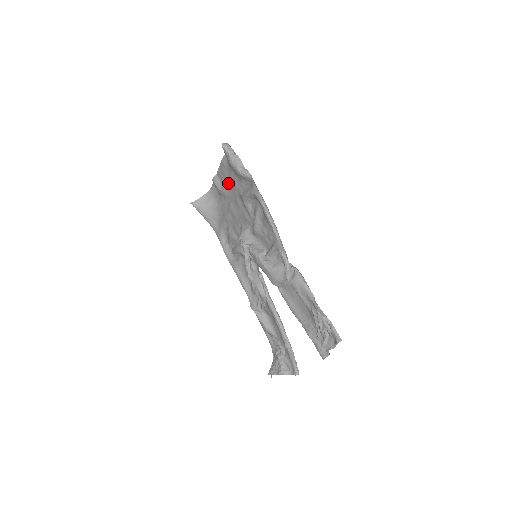
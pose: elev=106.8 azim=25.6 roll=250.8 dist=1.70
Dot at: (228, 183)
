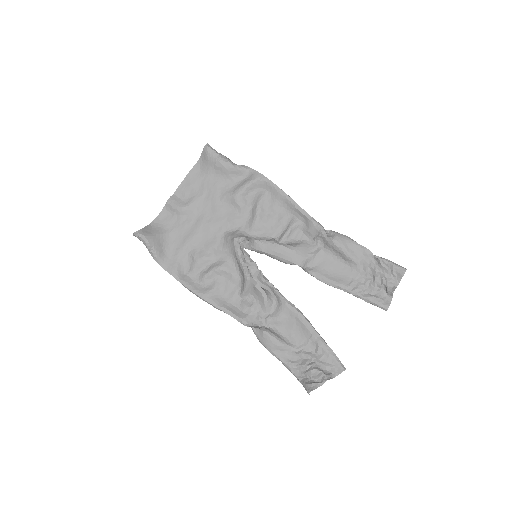
Dot at: (200, 194)
